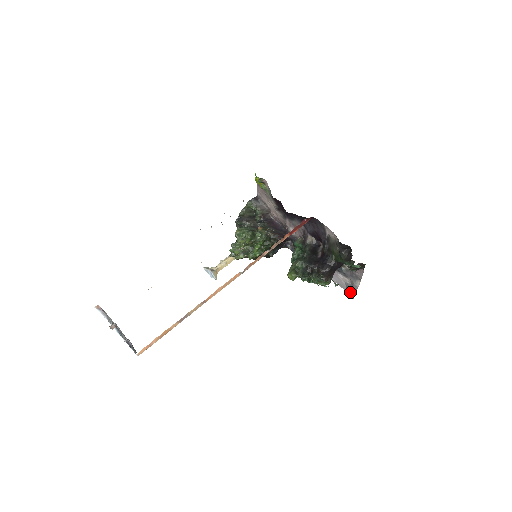
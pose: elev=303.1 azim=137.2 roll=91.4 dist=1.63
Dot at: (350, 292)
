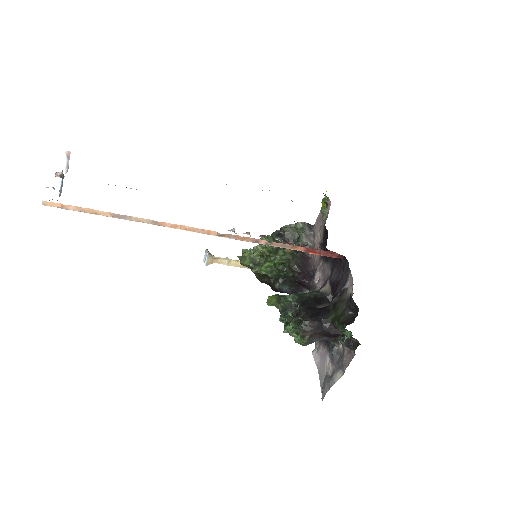
Dot at: (323, 388)
